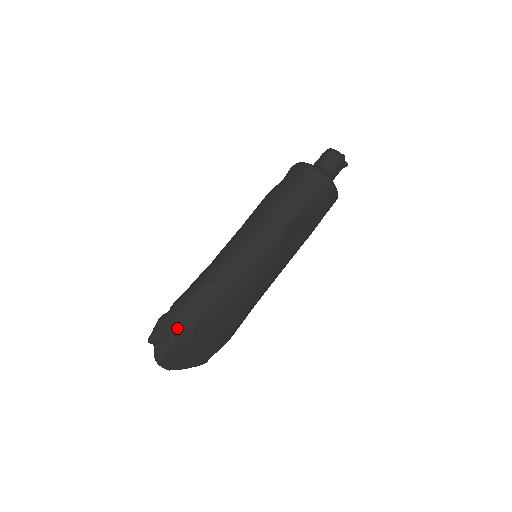
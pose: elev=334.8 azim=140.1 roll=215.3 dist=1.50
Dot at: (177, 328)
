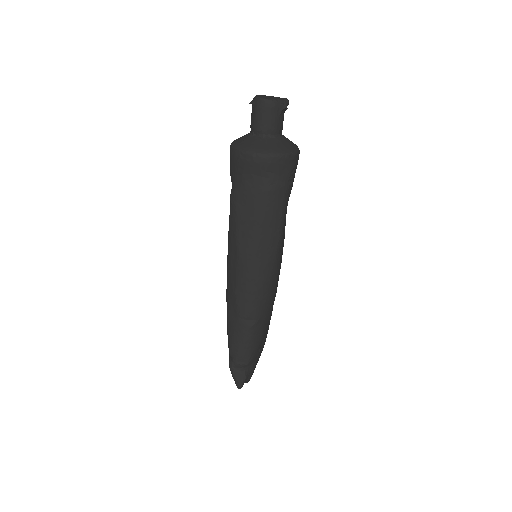
Dot at: (250, 365)
